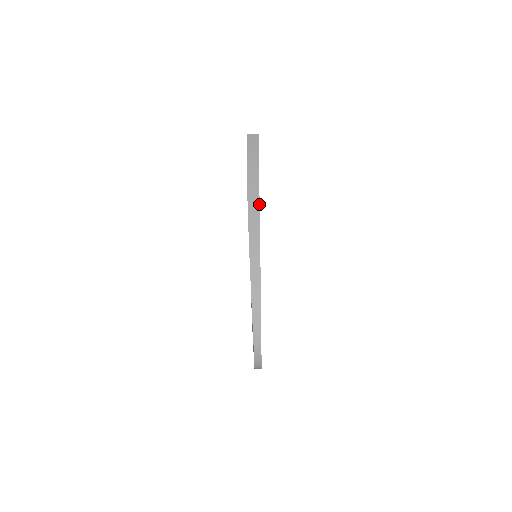
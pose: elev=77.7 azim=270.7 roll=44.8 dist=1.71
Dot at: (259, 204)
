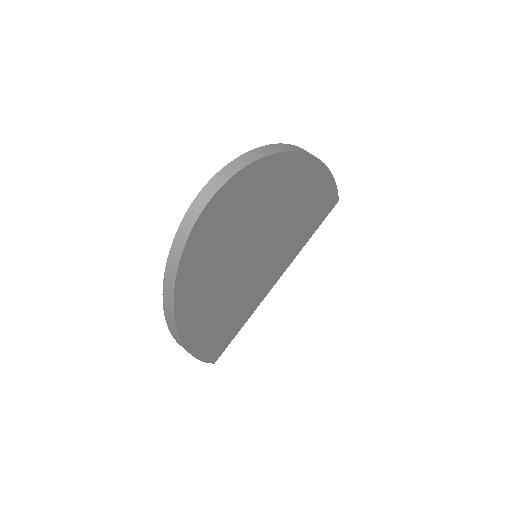
Dot at: occluded
